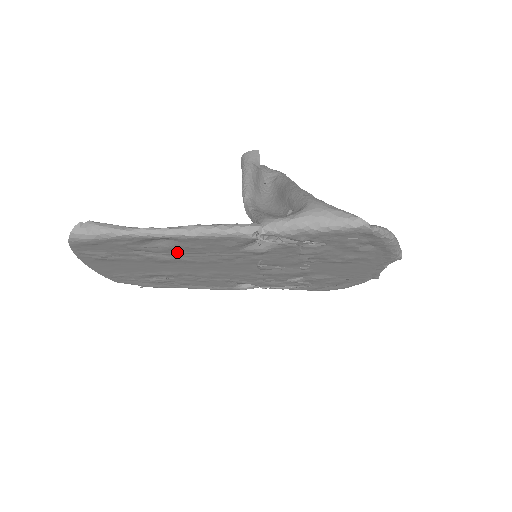
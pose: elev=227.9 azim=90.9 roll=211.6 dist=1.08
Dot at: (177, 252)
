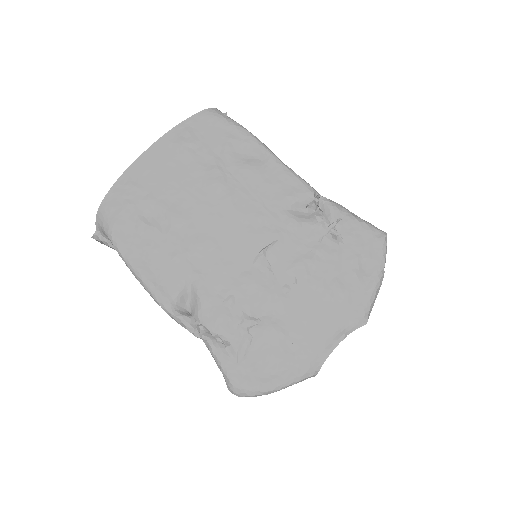
Dot at: (241, 179)
